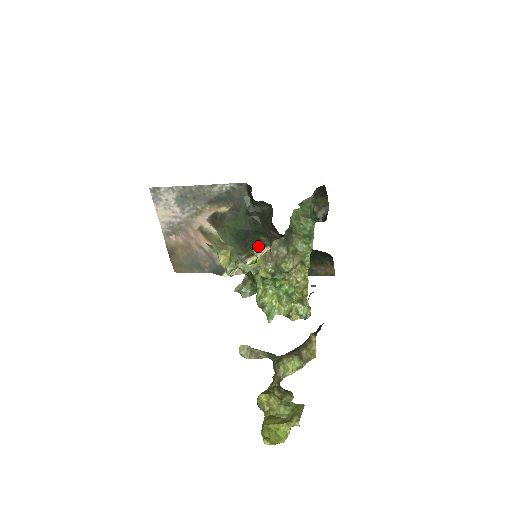
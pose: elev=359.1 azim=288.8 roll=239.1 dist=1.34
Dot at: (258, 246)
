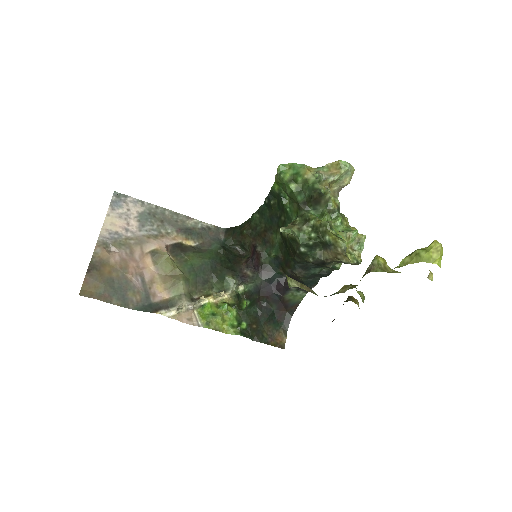
Dot at: (217, 288)
